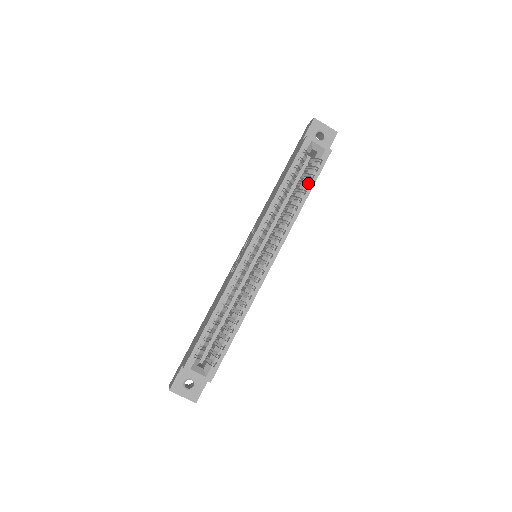
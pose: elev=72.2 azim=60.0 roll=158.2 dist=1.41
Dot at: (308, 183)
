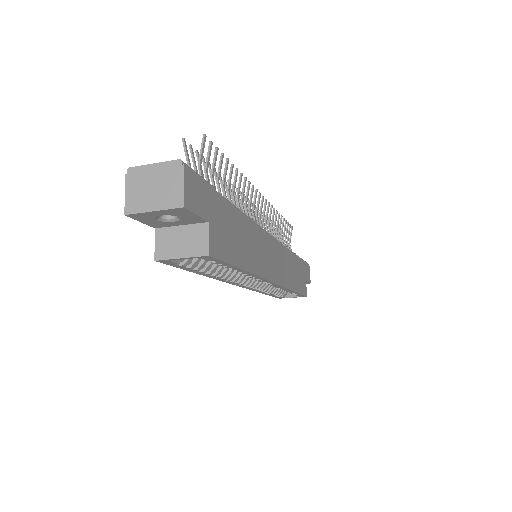
Dot at: occluded
